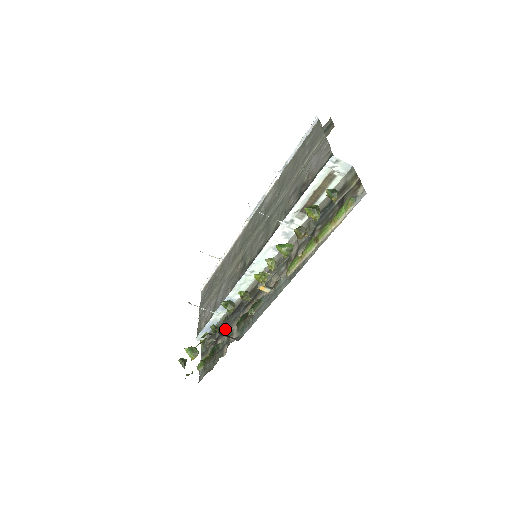
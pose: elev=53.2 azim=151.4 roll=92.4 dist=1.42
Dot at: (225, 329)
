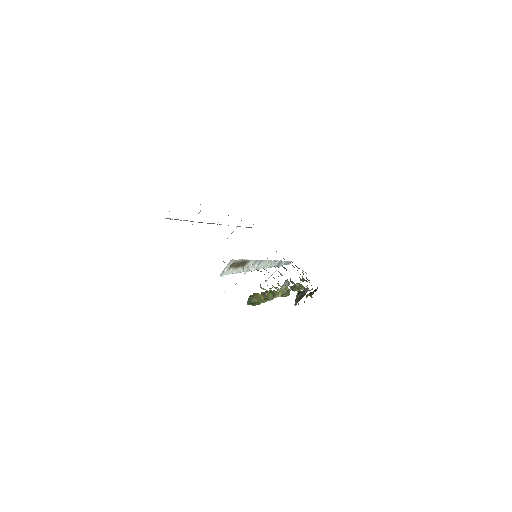
Dot at: occluded
